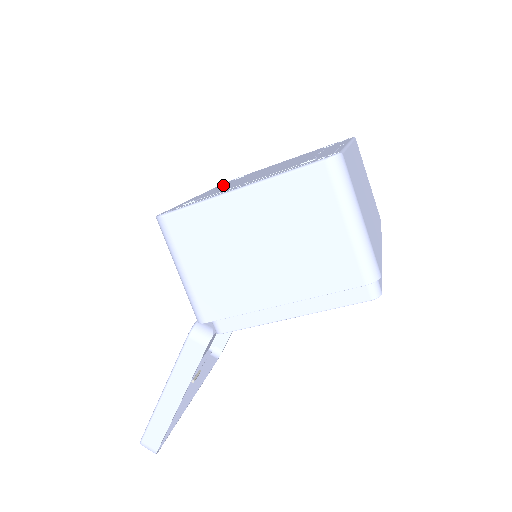
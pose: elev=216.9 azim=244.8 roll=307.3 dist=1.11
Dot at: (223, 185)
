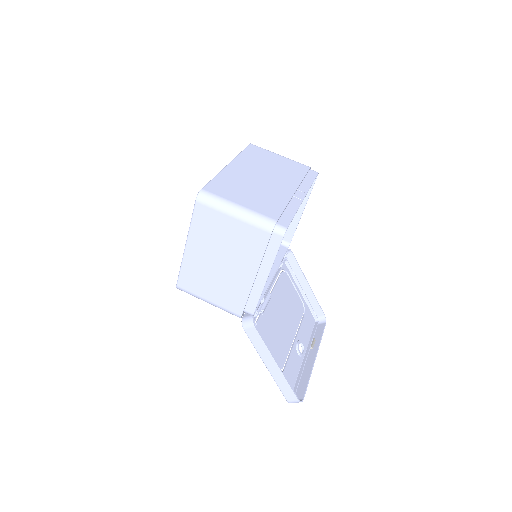
Dot at: occluded
